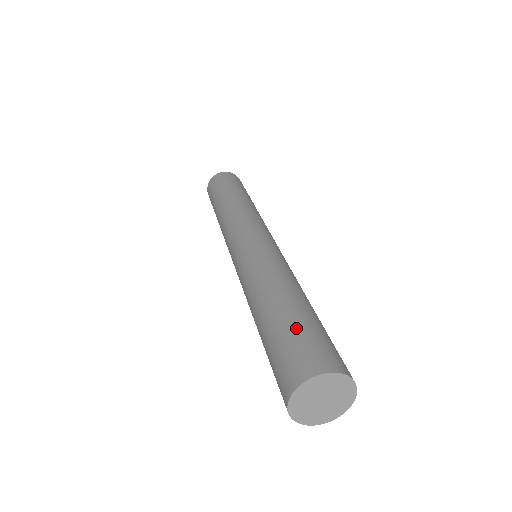
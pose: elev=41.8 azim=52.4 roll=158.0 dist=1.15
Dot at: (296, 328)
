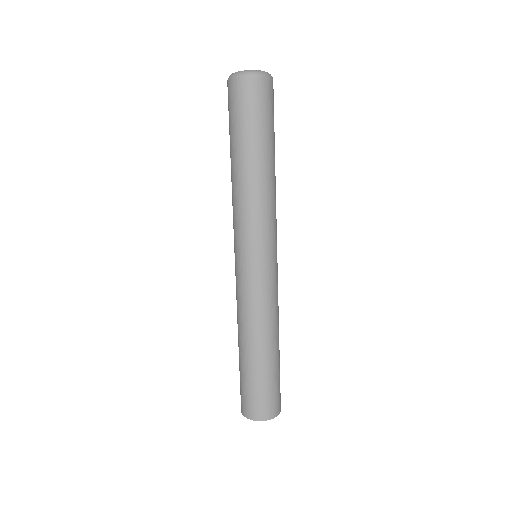
Dot at: (242, 380)
